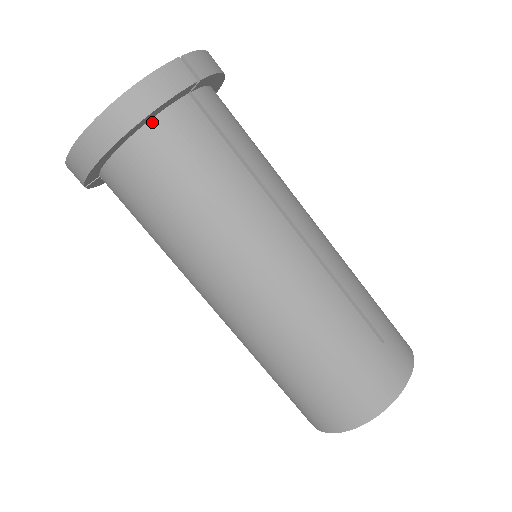
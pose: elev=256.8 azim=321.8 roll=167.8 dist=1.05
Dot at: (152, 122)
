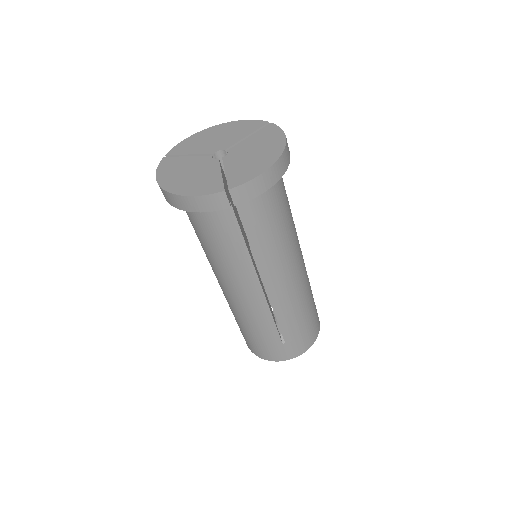
Dot at: occluded
